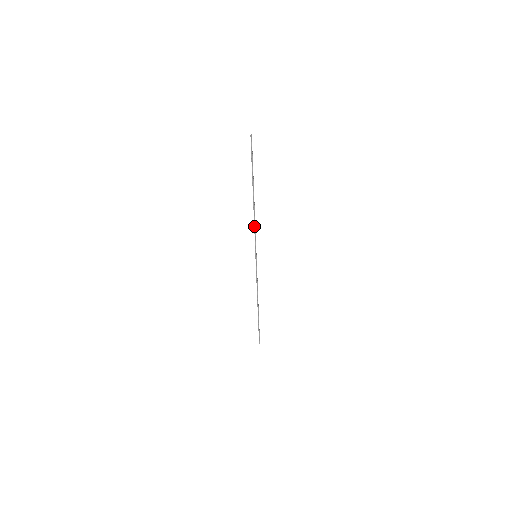
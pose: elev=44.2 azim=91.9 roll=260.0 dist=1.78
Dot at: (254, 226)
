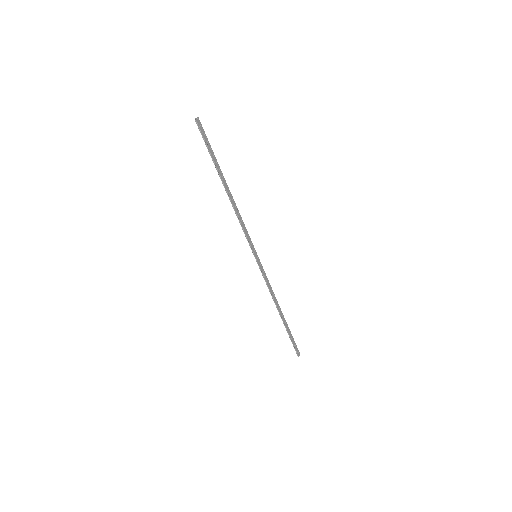
Dot at: (239, 222)
